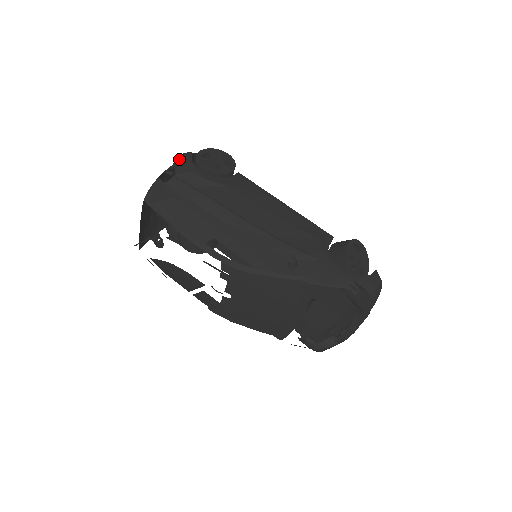
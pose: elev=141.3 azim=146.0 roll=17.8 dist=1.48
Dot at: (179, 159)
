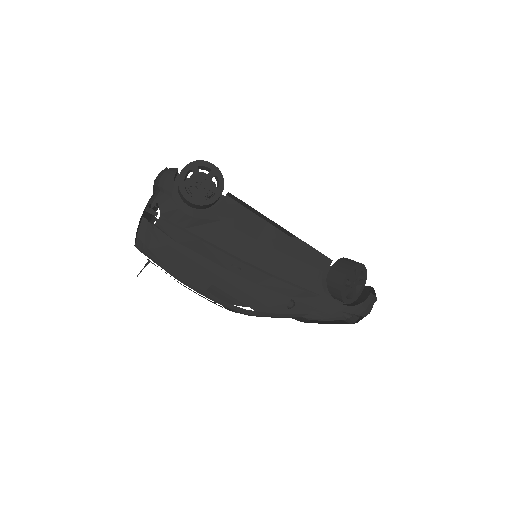
Dot at: (160, 187)
